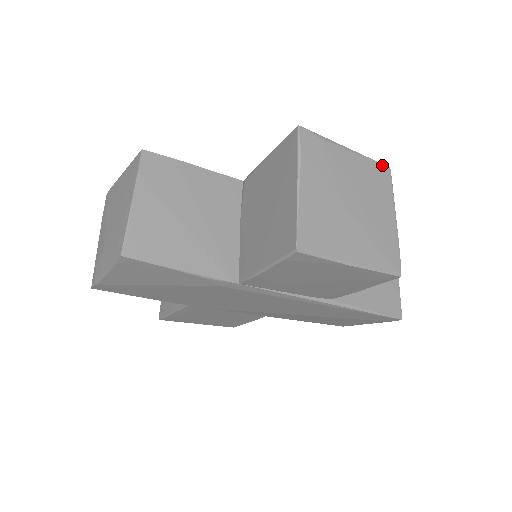
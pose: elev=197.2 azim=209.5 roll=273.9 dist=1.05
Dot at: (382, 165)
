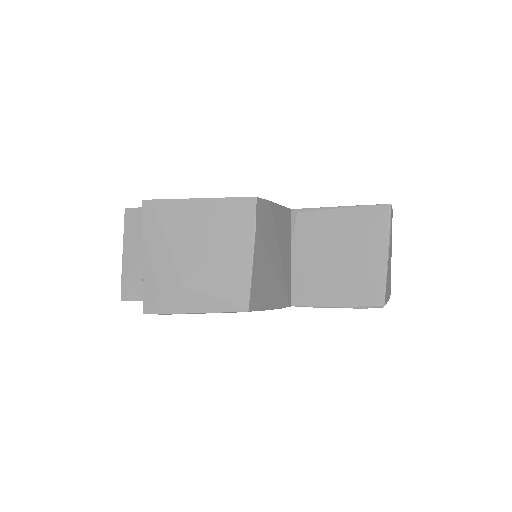
Dot at: occluded
